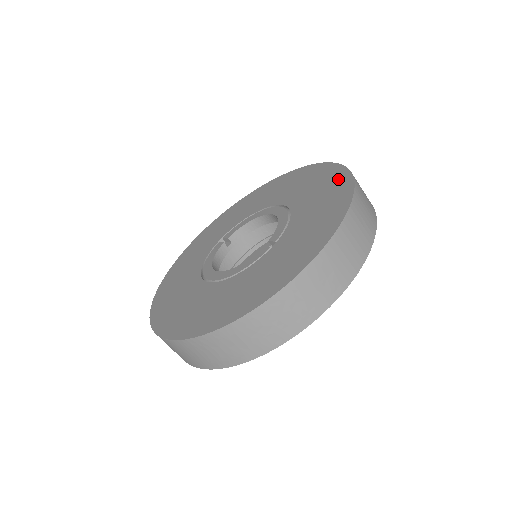
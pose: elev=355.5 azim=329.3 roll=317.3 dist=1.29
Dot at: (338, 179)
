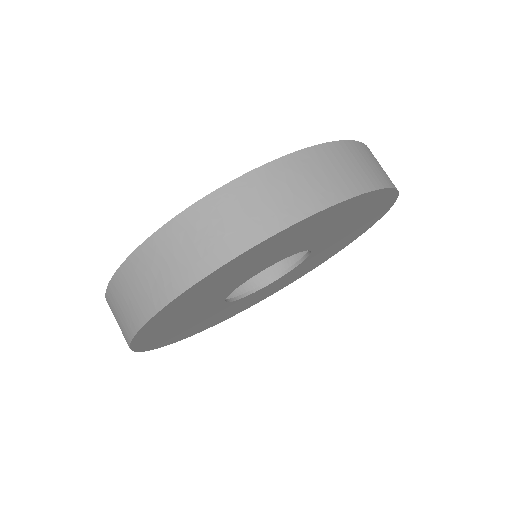
Dot at: occluded
